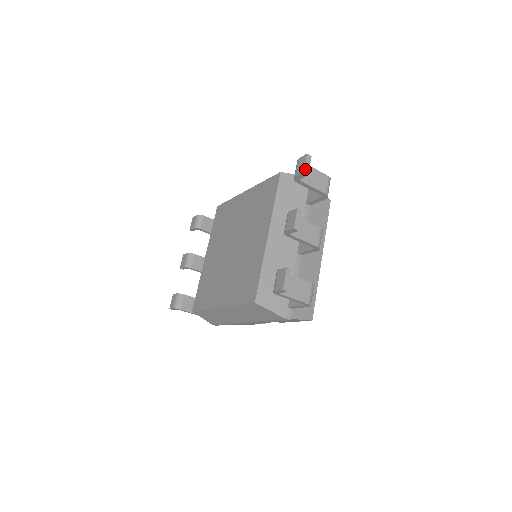
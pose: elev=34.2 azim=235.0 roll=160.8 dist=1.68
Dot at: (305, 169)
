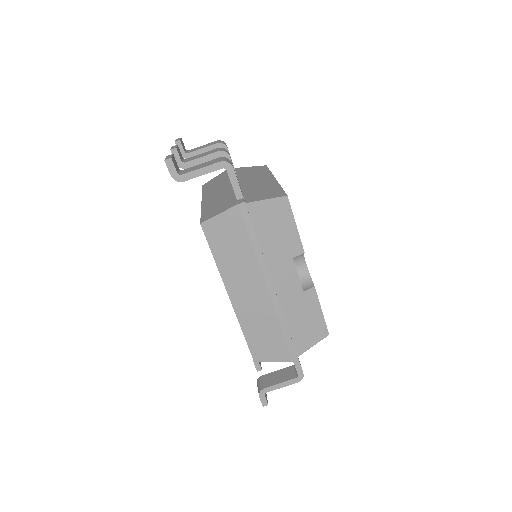
Dot at: (176, 141)
